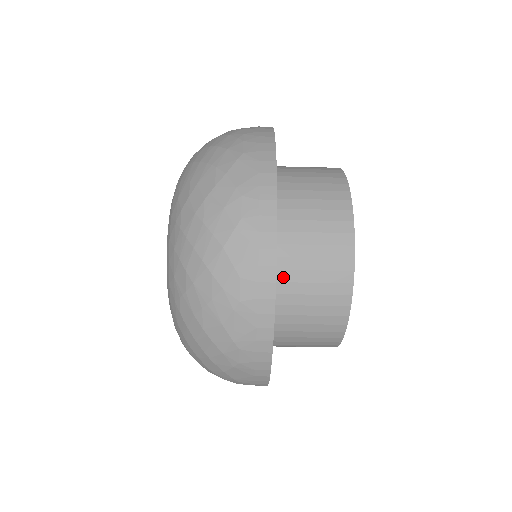
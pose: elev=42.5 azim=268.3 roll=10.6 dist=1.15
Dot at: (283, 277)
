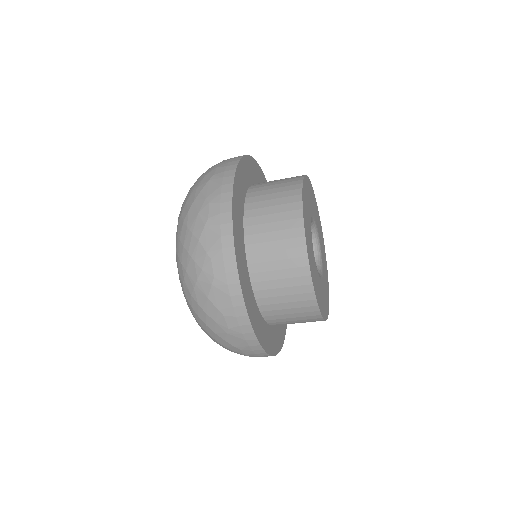
Dot at: (254, 259)
